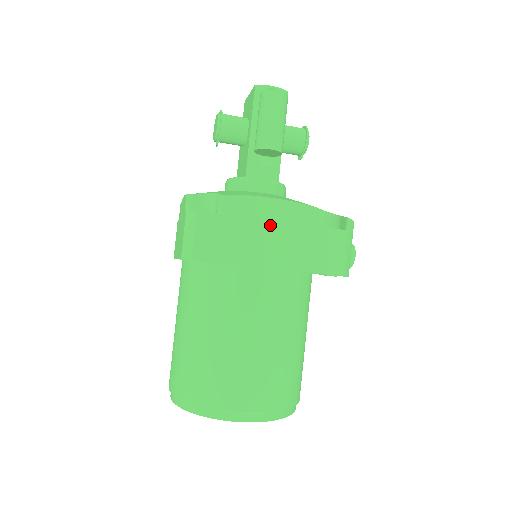
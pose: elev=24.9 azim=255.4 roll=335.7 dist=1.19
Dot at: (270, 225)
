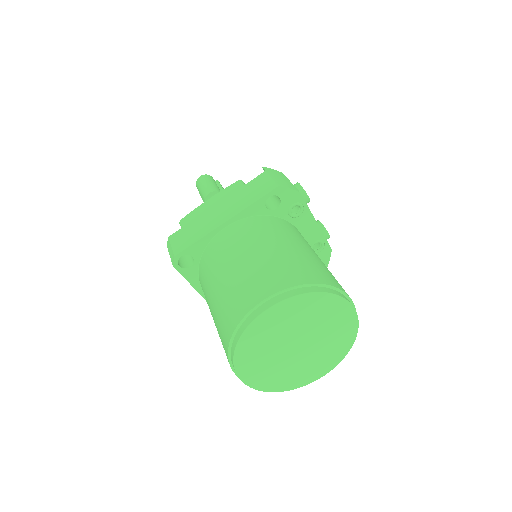
Dot at: (215, 208)
